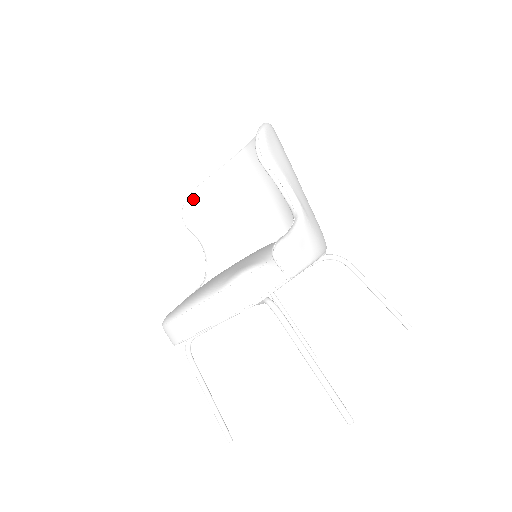
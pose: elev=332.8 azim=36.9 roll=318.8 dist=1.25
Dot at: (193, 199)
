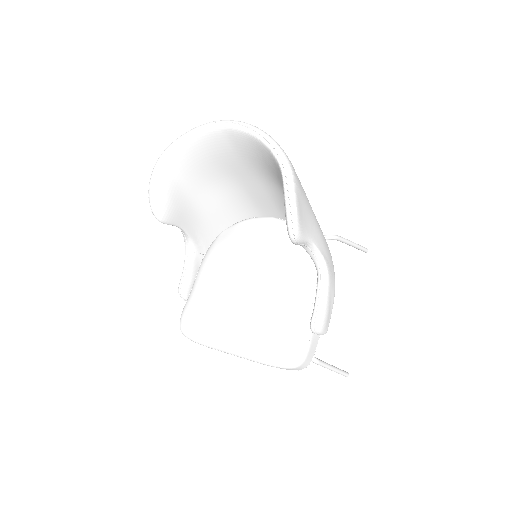
Dot at: (159, 188)
